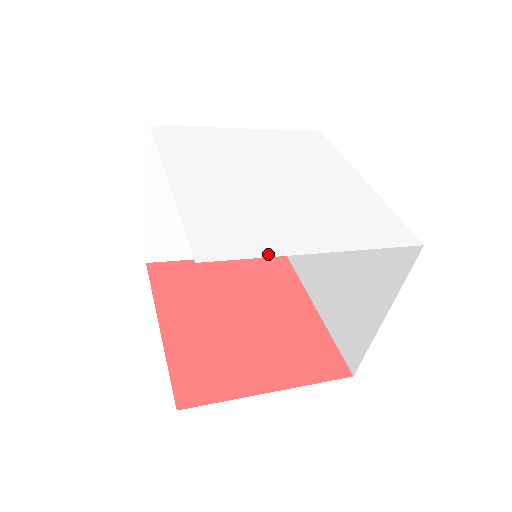
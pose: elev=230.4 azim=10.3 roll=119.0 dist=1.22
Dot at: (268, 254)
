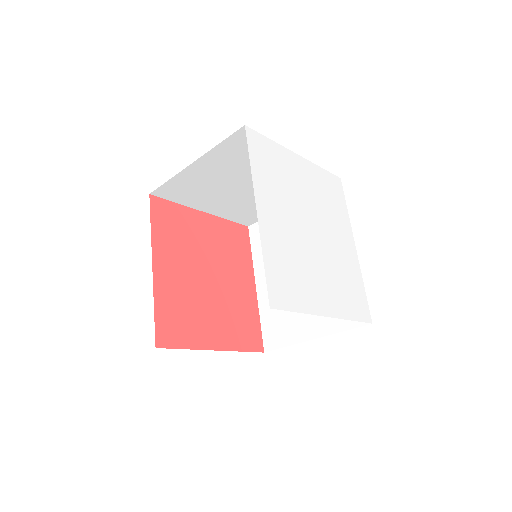
Dot at: (305, 310)
